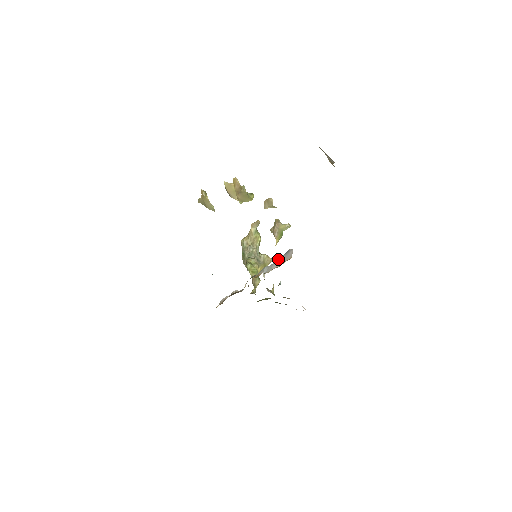
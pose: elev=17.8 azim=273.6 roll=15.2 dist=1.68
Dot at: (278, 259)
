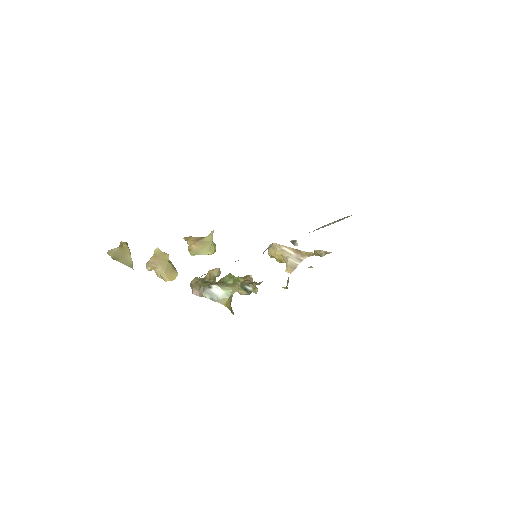
Dot at: (324, 225)
